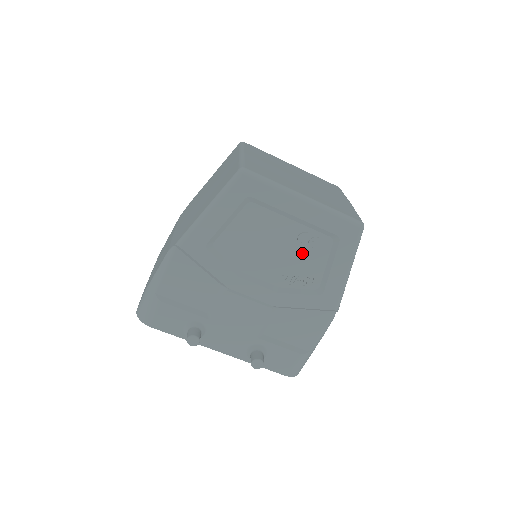
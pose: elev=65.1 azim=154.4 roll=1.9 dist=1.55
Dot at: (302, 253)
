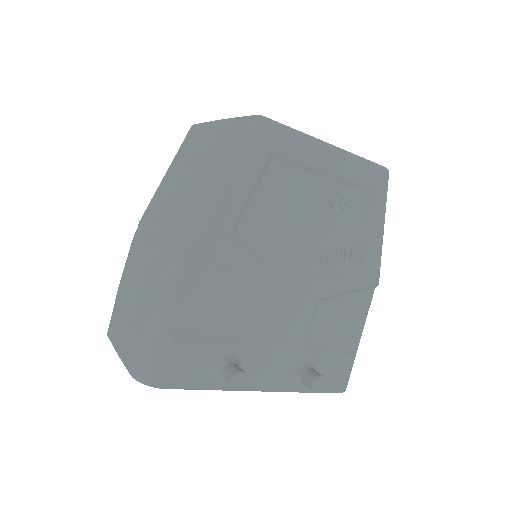
Dot at: (335, 219)
